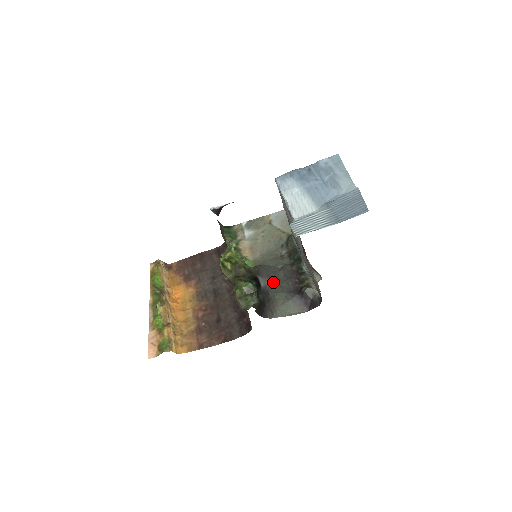
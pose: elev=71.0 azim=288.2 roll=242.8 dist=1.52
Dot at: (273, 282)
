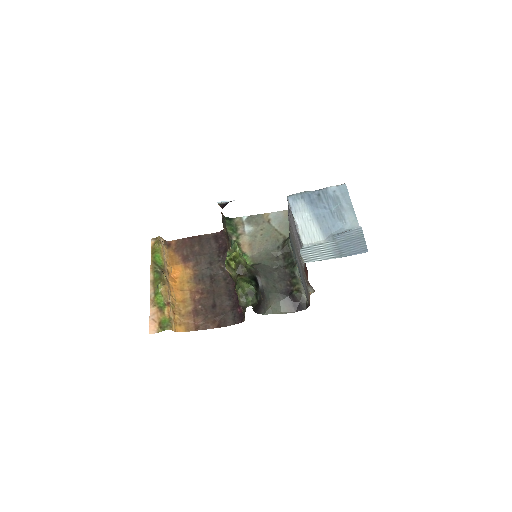
Dot at: (269, 282)
